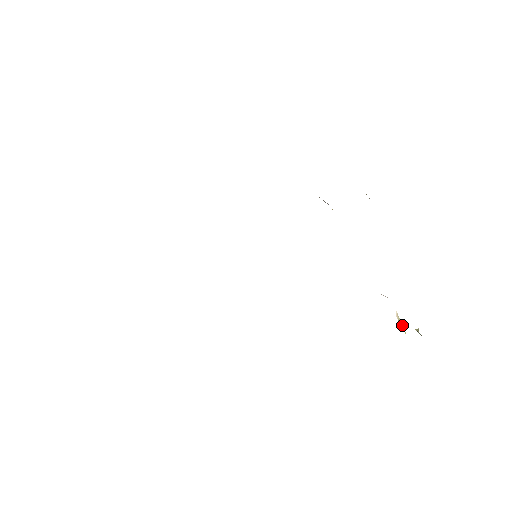
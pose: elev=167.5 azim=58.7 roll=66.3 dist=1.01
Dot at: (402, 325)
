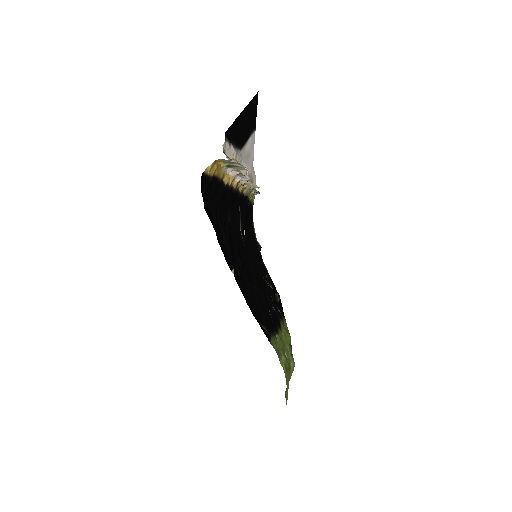
Dot at: (223, 168)
